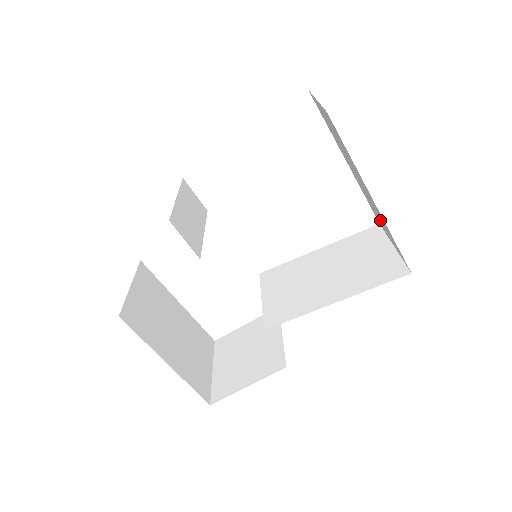
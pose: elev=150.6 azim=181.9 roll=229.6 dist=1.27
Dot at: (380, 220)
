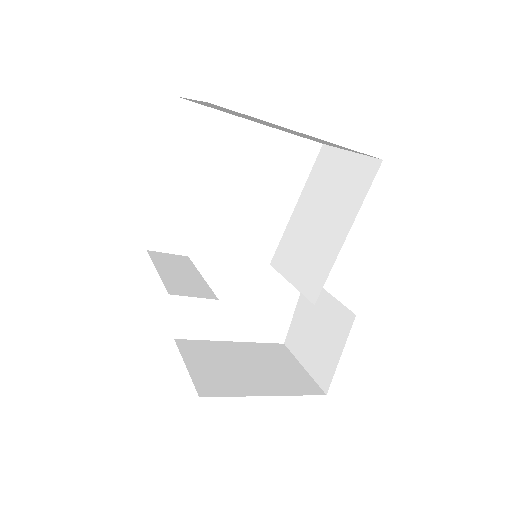
Dot at: occluded
